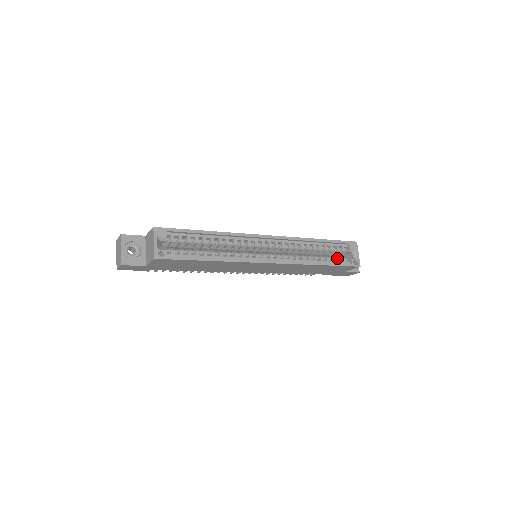
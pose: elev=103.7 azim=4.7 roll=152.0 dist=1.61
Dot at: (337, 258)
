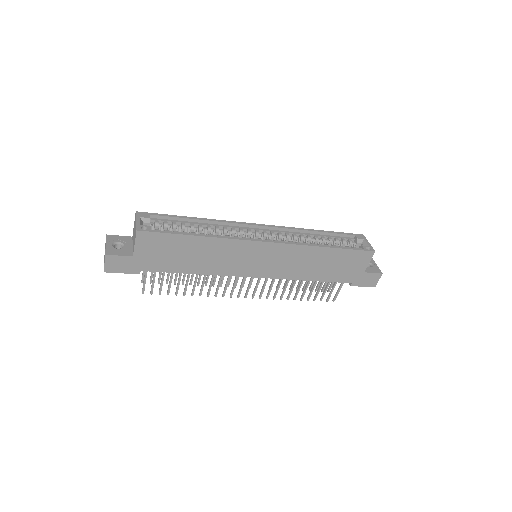
Dot at: occluded
